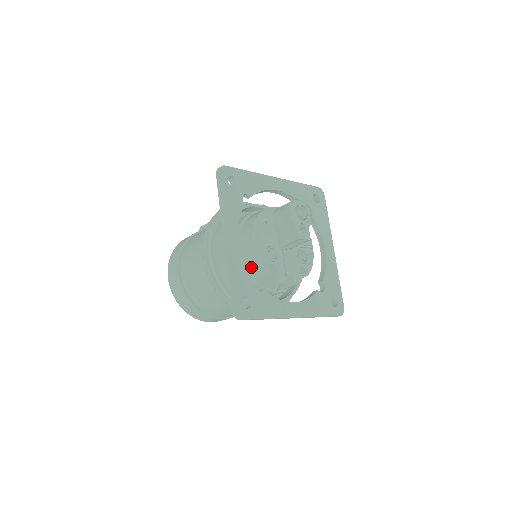
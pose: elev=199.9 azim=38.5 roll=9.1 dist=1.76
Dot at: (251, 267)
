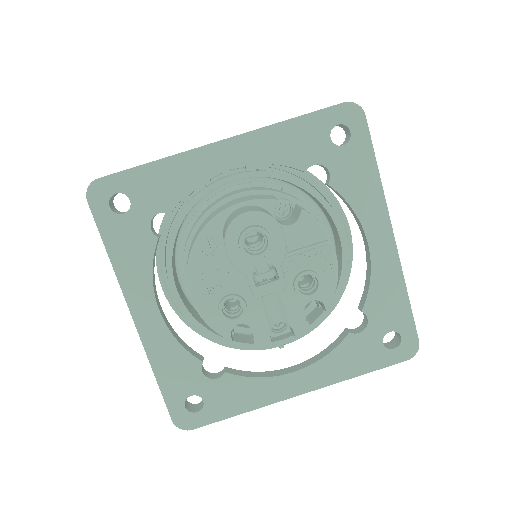
Dot at: occluded
